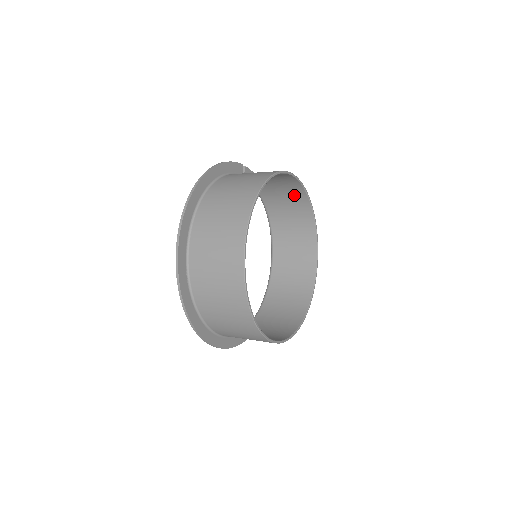
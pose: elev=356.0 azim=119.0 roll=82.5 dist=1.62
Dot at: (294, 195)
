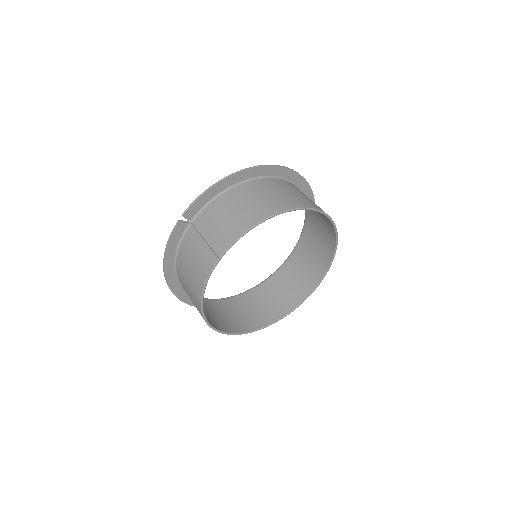
Dot at: (244, 219)
